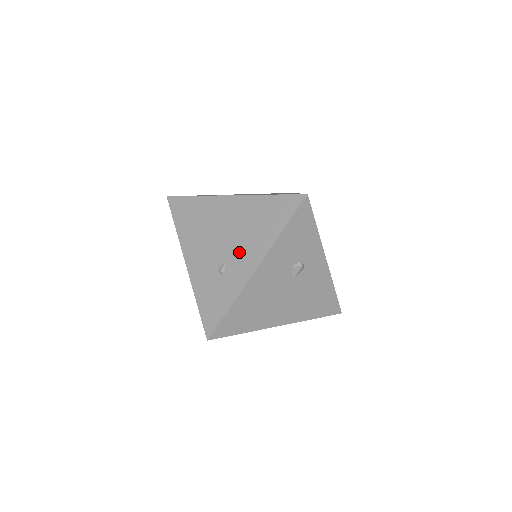
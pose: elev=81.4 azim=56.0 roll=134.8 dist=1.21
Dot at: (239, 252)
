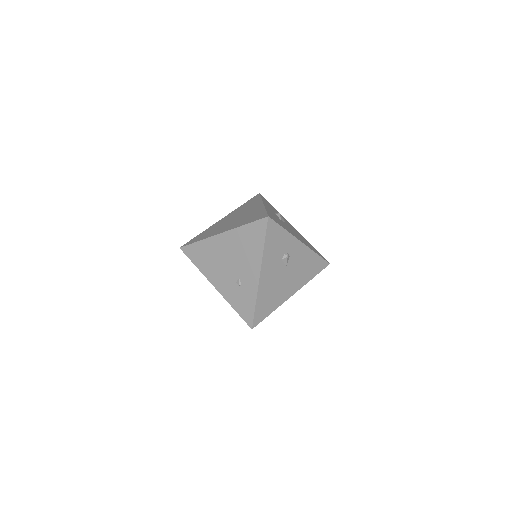
Dot at: (244, 268)
